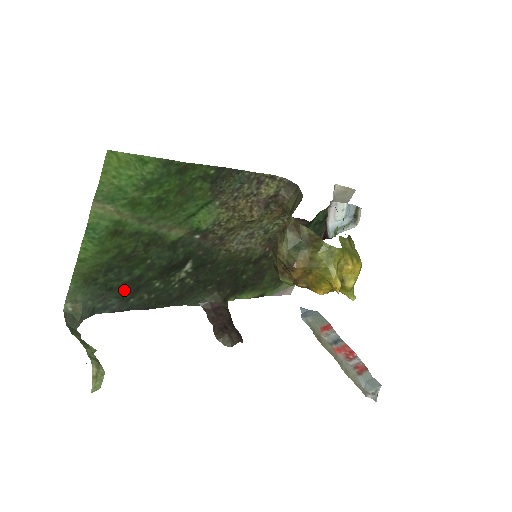
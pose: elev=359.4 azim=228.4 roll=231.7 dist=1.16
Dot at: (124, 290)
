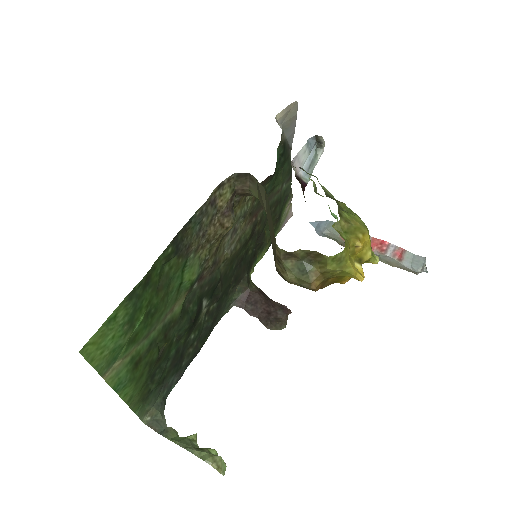
Dot at: (173, 368)
